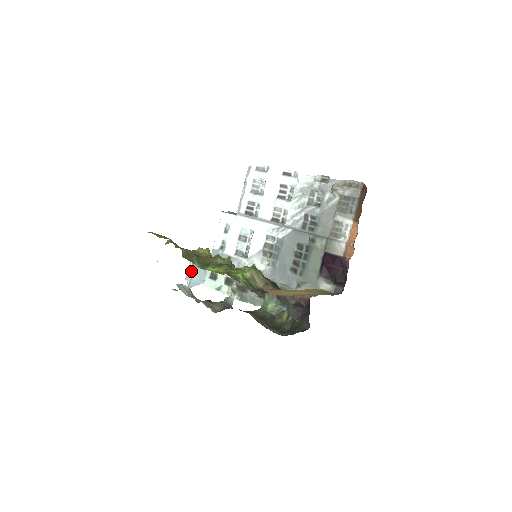
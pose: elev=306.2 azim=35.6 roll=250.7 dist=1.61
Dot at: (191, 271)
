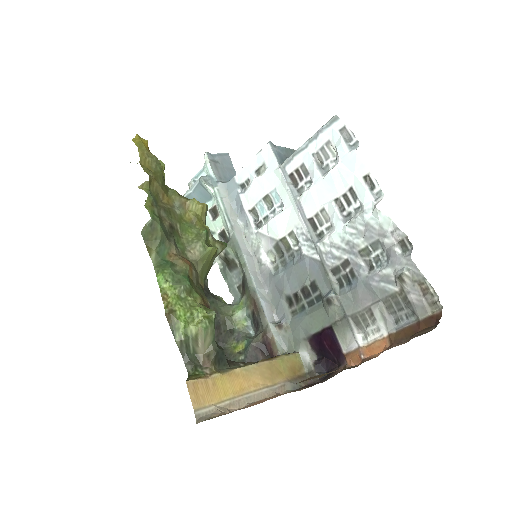
Dot at: (195, 185)
